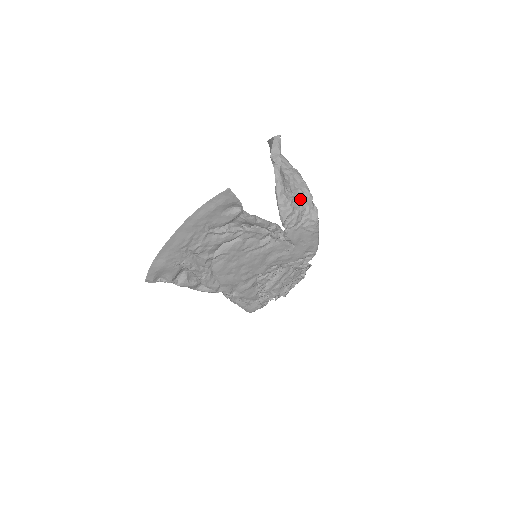
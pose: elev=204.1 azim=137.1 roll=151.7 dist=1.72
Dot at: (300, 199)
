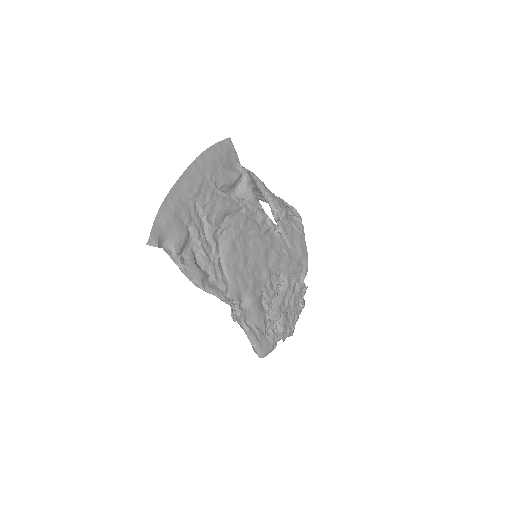
Dot at: (279, 199)
